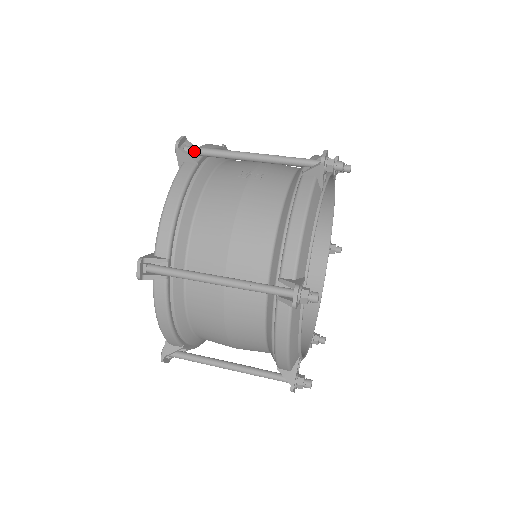
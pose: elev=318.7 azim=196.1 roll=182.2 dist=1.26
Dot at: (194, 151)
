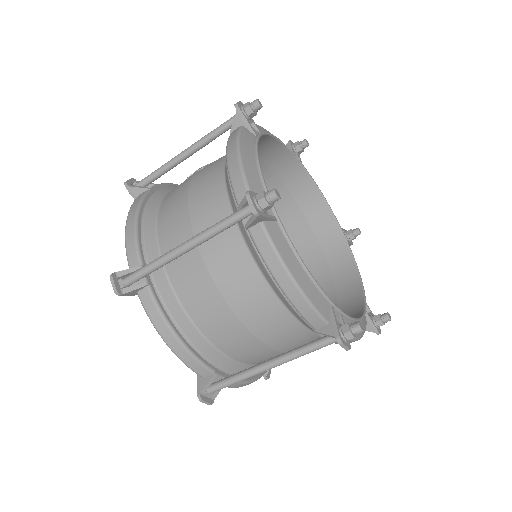
Dot at: (142, 182)
